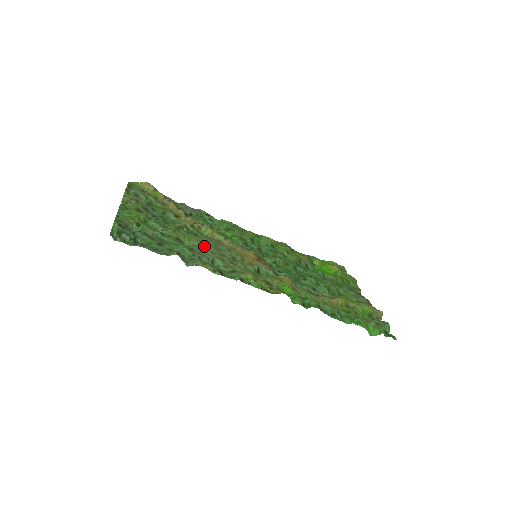
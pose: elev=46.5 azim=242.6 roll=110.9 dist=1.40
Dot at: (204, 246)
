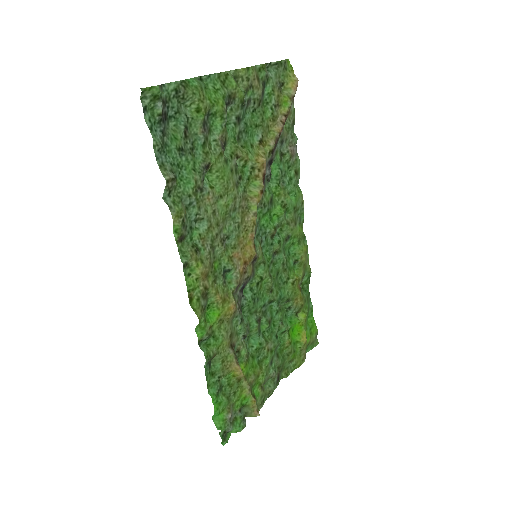
Dot at: (220, 199)
